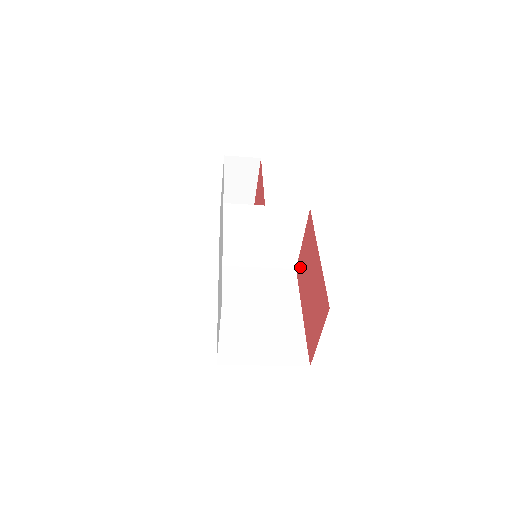
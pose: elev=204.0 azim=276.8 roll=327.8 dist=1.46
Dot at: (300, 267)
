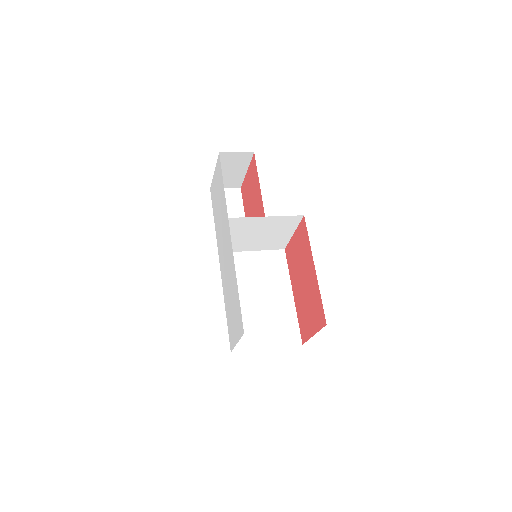
Dot at: (290, 254)
